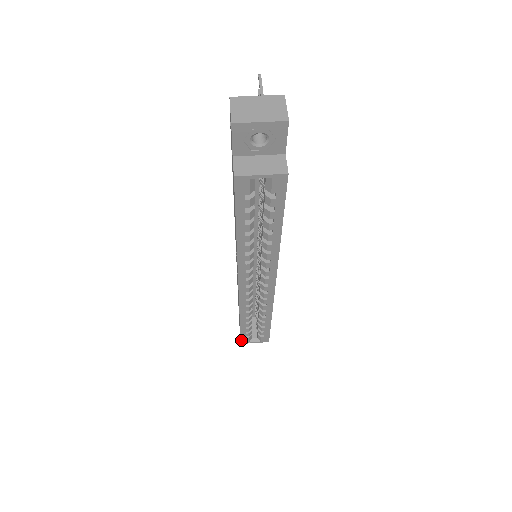
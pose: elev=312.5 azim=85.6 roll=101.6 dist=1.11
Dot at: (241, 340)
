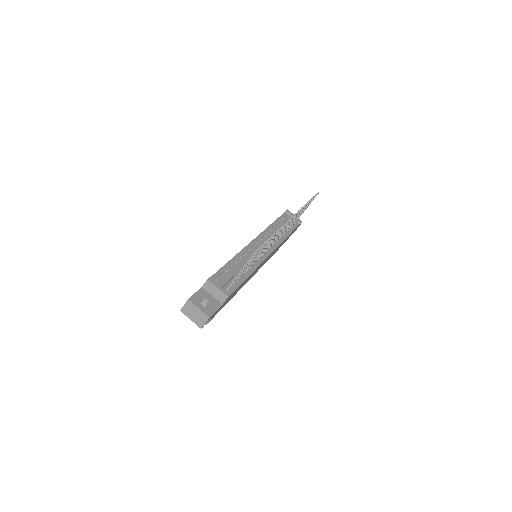
Dot at: occluded
